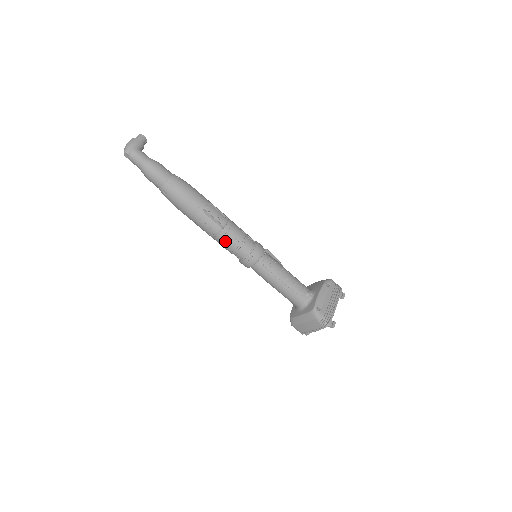
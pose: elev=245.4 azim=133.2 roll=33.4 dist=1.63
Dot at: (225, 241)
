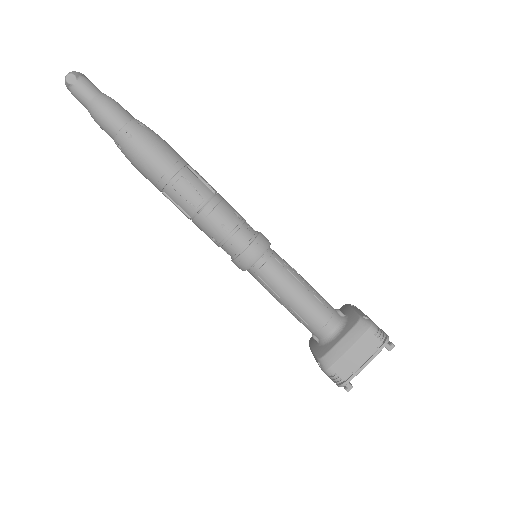
Dot at: (219, 214)
